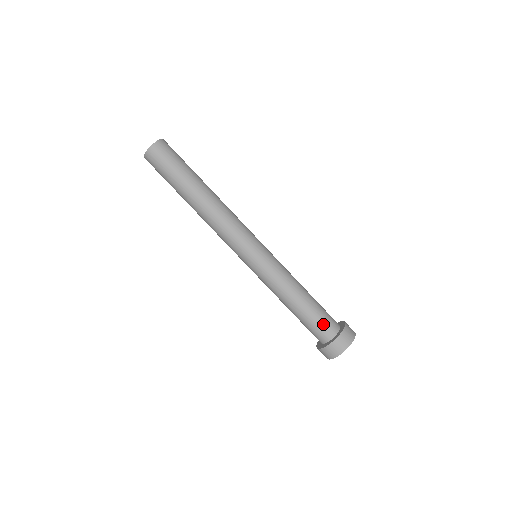
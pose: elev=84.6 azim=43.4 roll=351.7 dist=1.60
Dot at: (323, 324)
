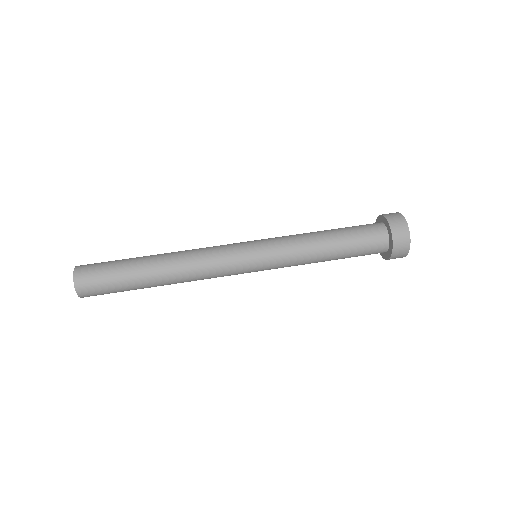
Dot at: (363, 225)
